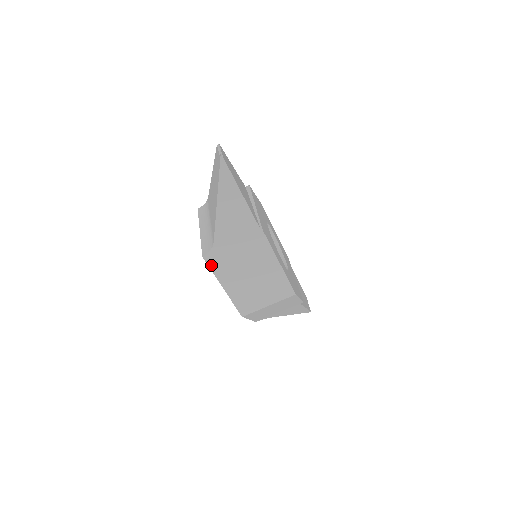
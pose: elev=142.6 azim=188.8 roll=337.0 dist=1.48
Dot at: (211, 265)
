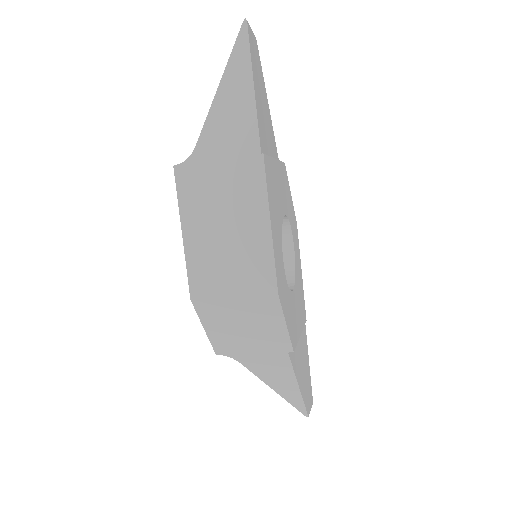
Dot at: (180, 185)
